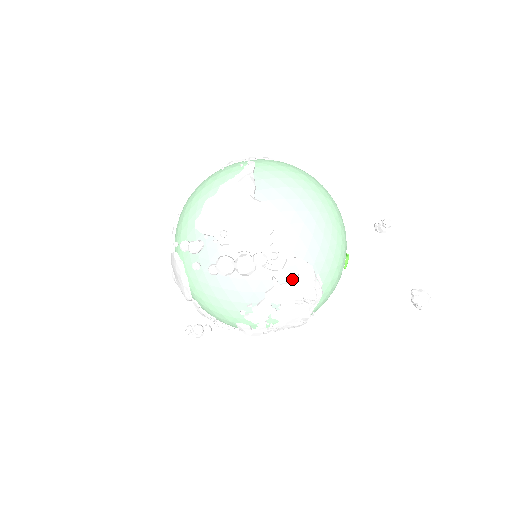
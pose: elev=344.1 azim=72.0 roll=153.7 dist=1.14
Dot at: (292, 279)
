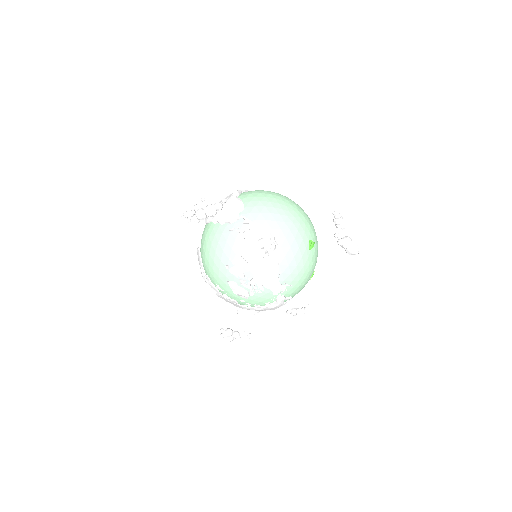
Dot at: (255, 238)
